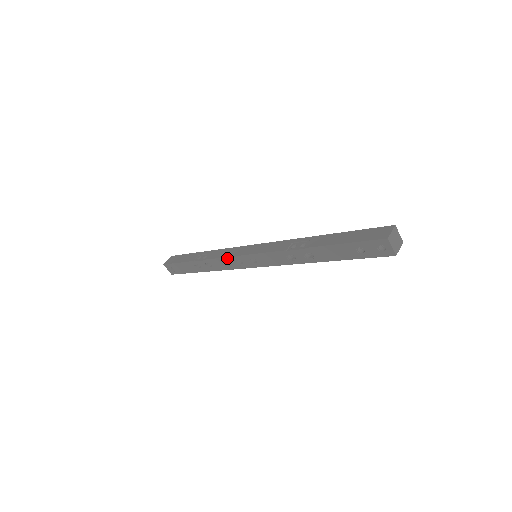
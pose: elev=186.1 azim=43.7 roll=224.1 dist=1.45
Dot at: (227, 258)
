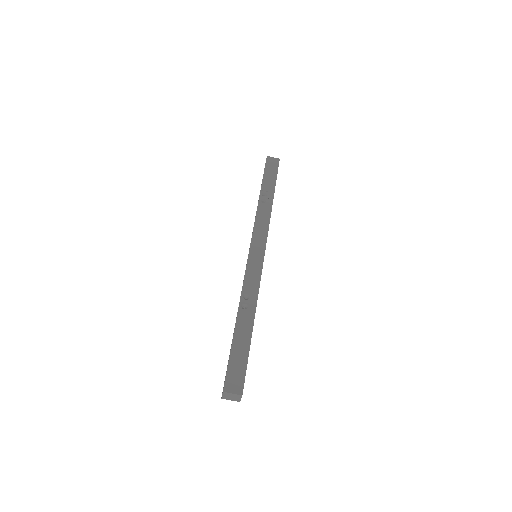
Dot at: (254, 228)
